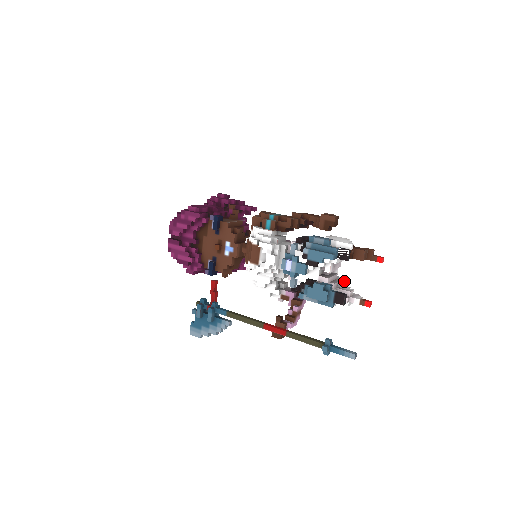
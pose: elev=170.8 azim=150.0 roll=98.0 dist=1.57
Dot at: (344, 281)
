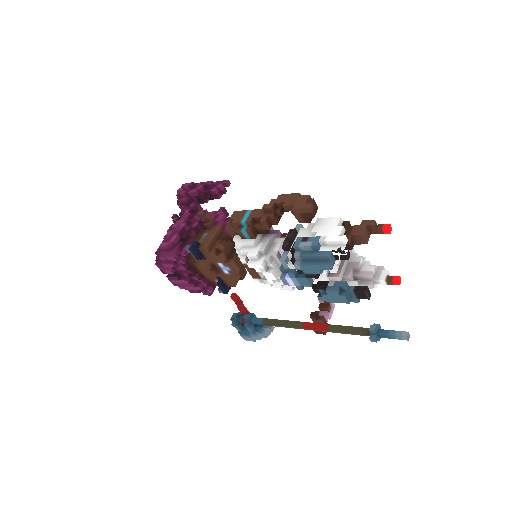
Dot at: (359, 260)
